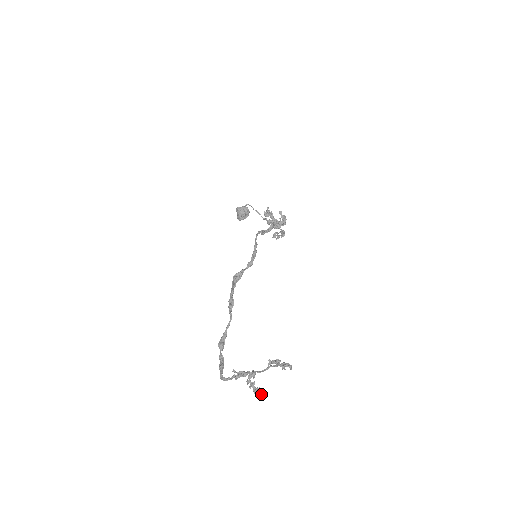
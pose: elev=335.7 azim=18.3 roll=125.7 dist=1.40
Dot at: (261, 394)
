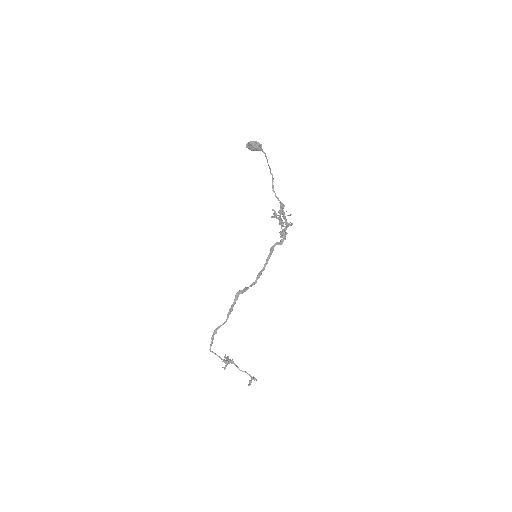
Dot at: occluded
